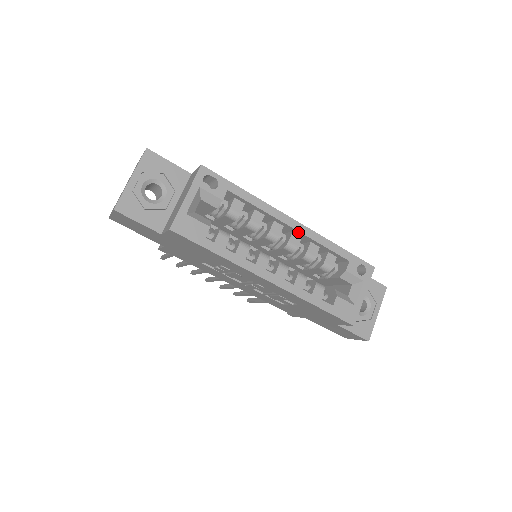
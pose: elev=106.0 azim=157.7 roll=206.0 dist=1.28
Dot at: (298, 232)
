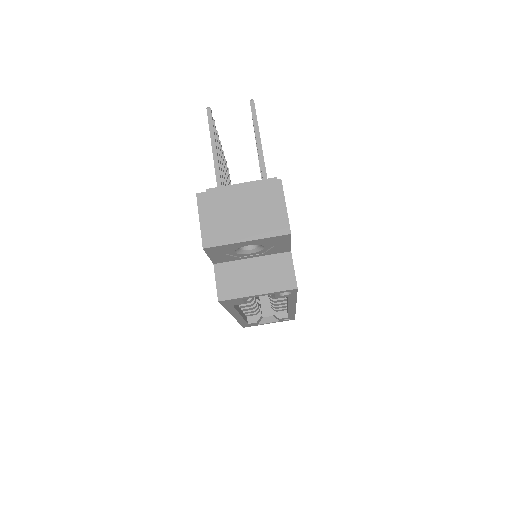
Dot at: occluded
